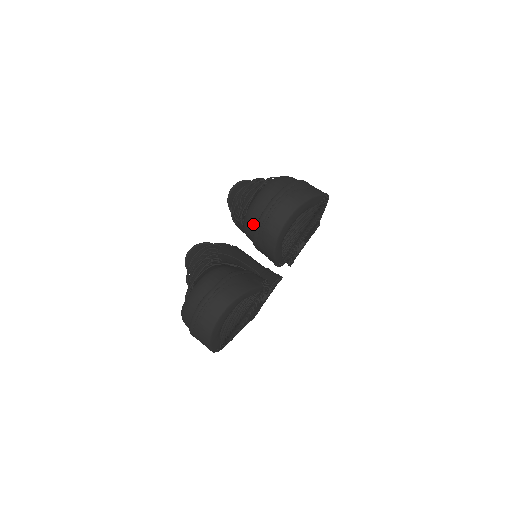
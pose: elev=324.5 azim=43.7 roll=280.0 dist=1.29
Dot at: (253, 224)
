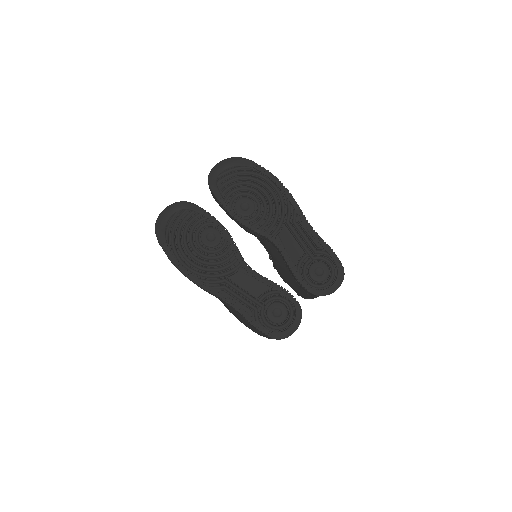
Dot at: occluded
